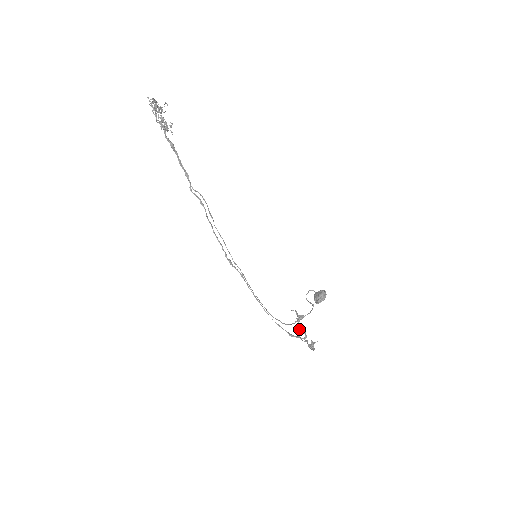
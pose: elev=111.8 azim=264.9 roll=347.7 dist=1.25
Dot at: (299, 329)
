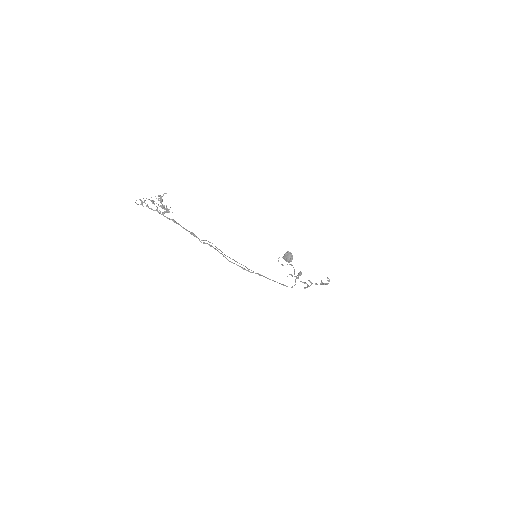
Dot at: (303, 282)
